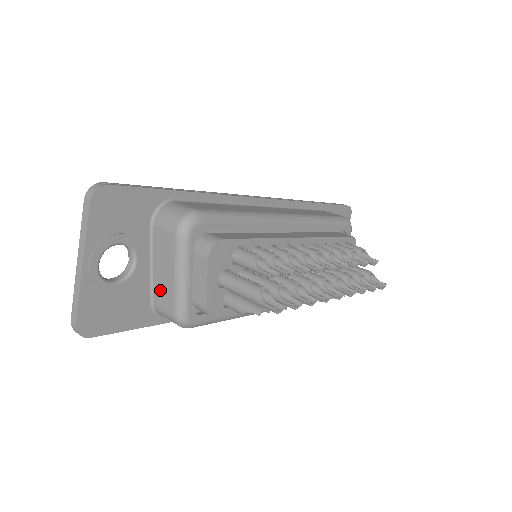
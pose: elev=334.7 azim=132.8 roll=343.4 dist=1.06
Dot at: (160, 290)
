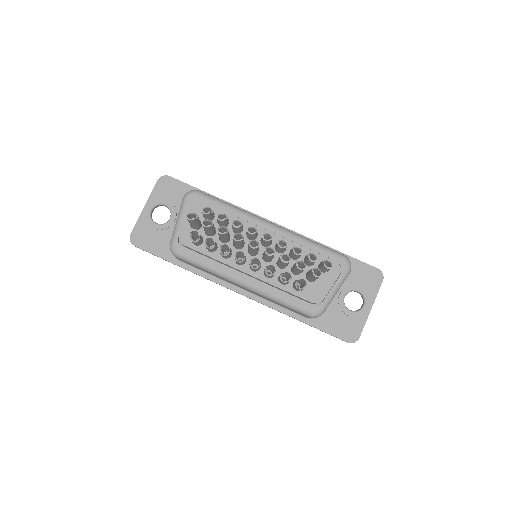
Dot at: occluded
